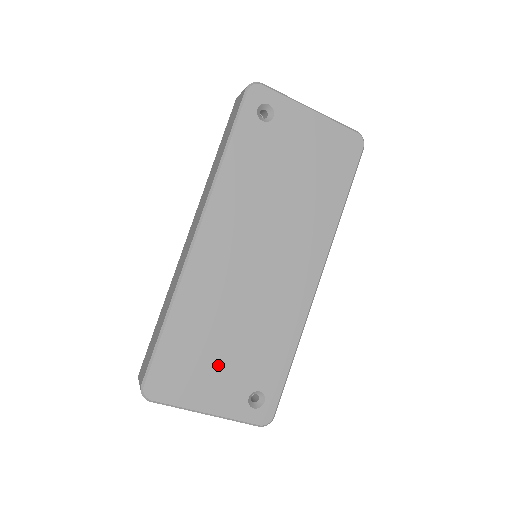
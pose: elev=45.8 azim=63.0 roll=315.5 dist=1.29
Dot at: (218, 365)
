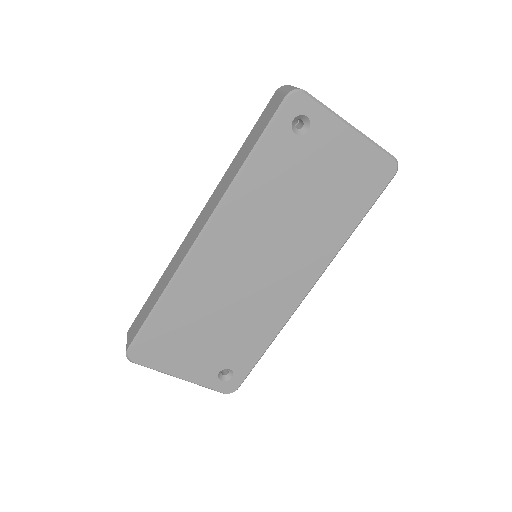
Dot at: (198, 345)
